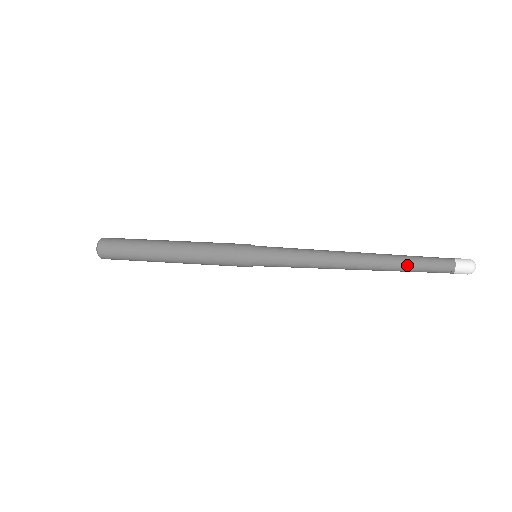
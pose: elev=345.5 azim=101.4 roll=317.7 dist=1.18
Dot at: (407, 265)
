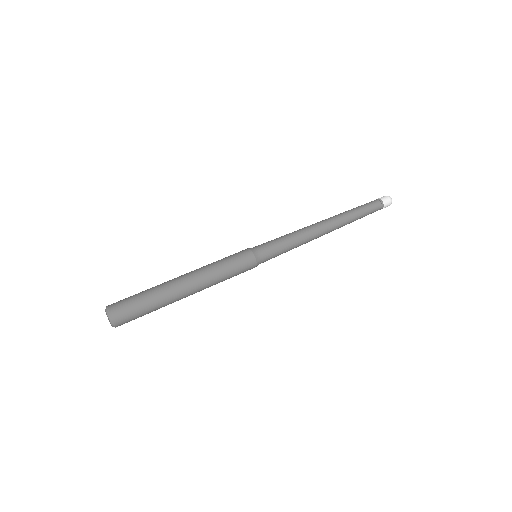
Dot at: (359, 217)
